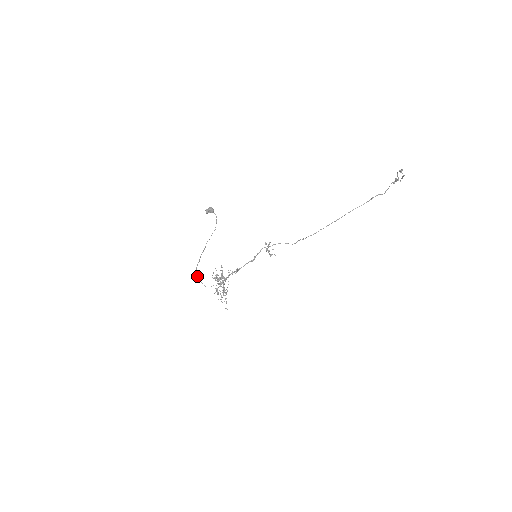
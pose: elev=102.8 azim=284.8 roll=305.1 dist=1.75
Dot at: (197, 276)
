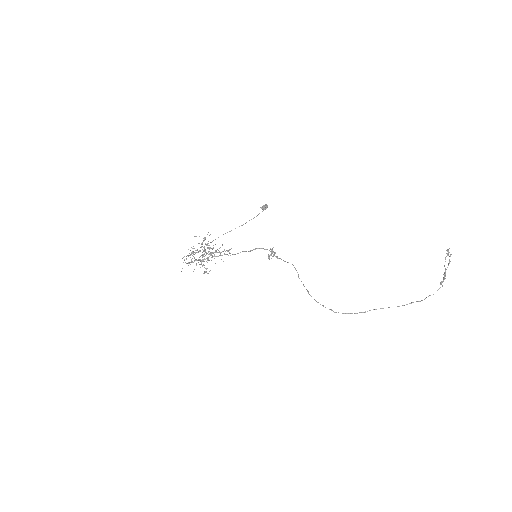
Dot at: occluded
